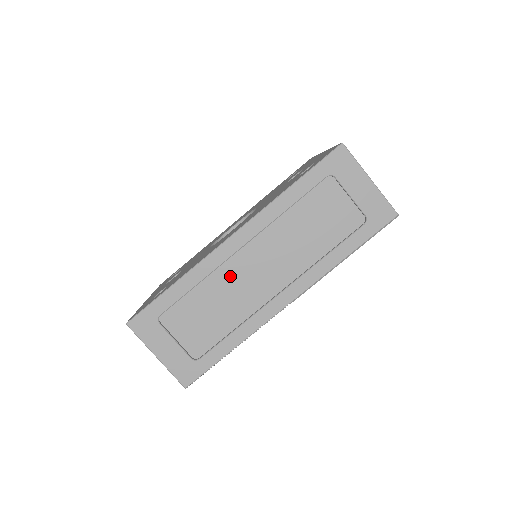
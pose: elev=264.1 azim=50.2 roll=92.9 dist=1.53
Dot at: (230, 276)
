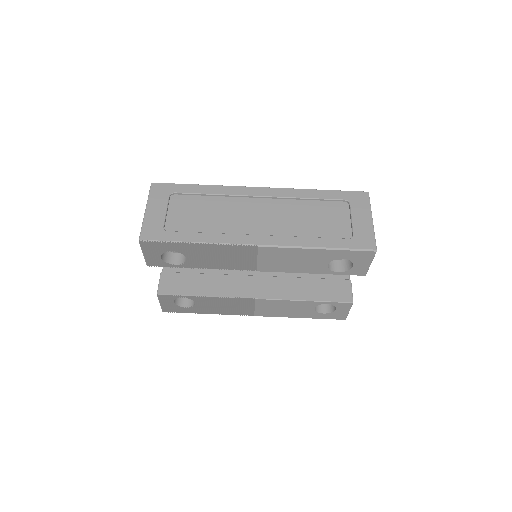
Dot at: (237, 206)
